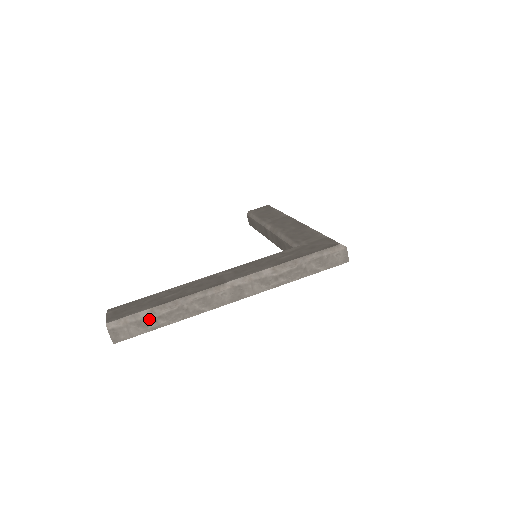
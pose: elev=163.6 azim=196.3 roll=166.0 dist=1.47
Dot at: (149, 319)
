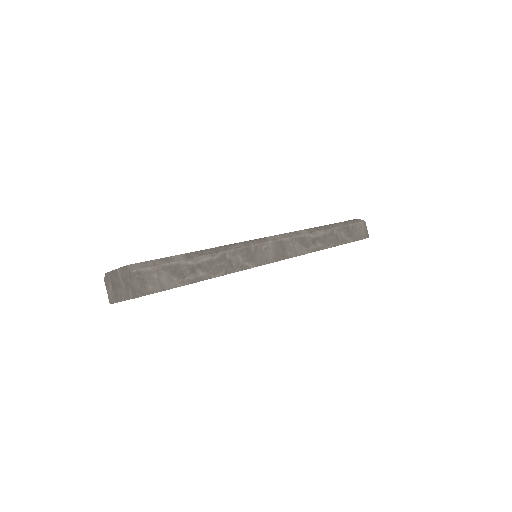
Dot at: (185, 266)
